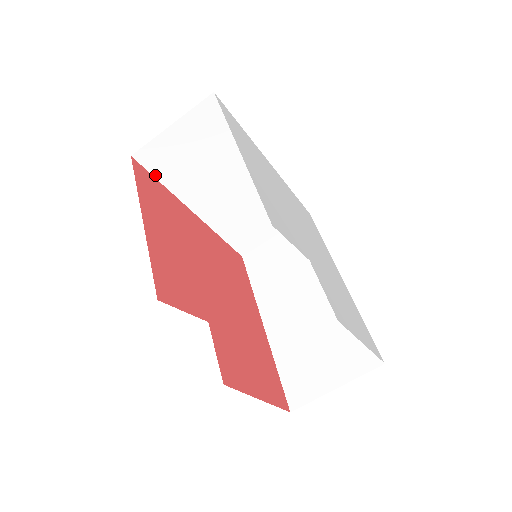
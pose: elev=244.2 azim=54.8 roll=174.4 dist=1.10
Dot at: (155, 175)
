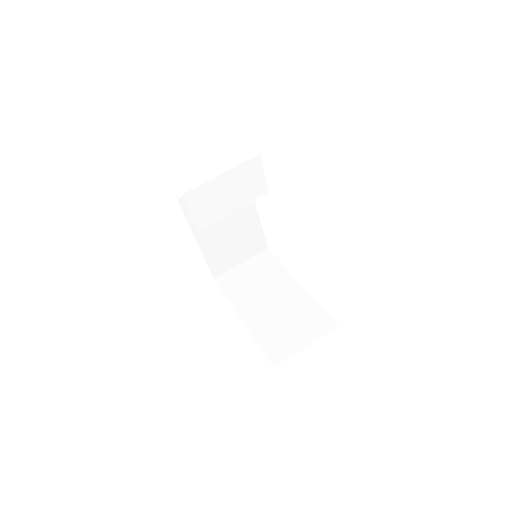
Dot at: (223, 290)
